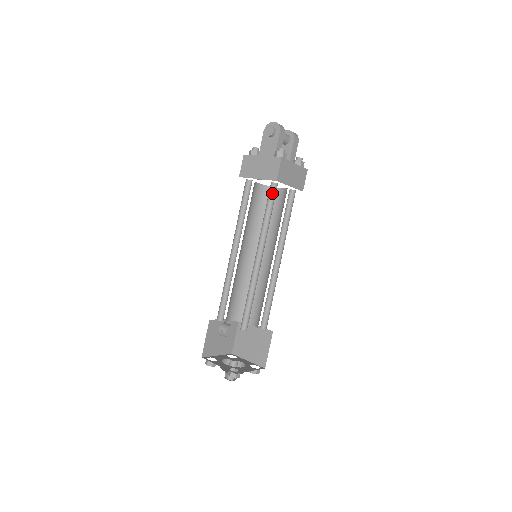
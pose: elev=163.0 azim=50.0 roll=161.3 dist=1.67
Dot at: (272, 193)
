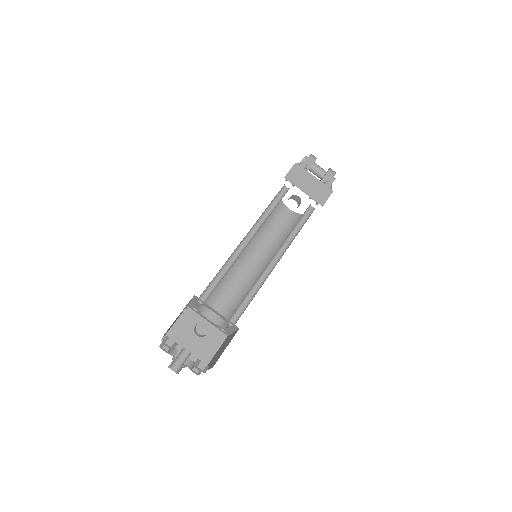
Dot at: (283, 195)
